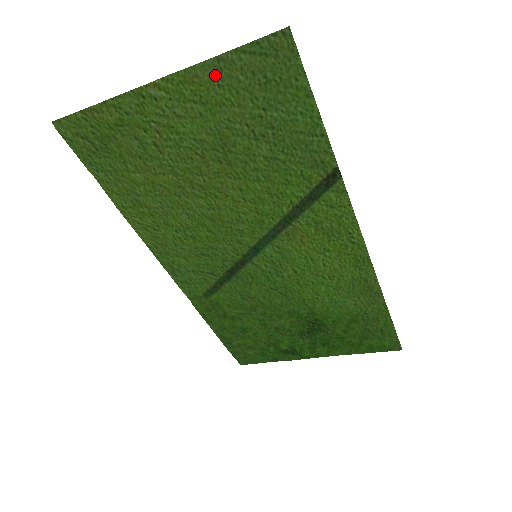
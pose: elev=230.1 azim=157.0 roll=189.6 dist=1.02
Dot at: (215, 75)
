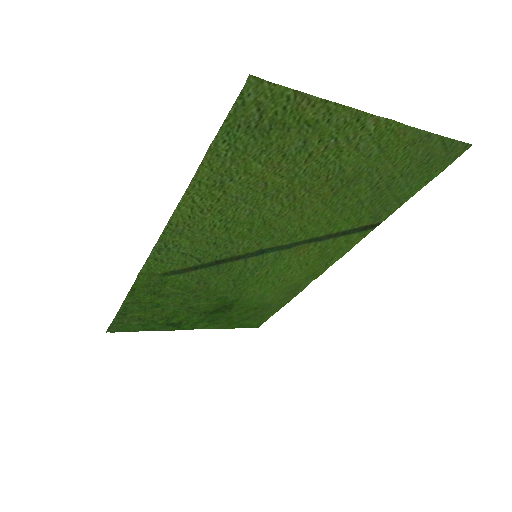
Dot at: (413, 141)
